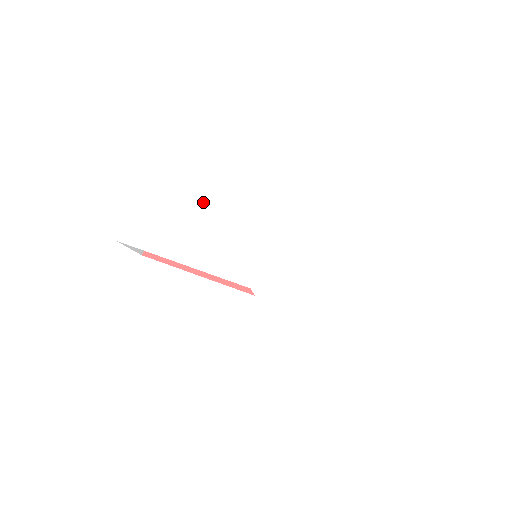
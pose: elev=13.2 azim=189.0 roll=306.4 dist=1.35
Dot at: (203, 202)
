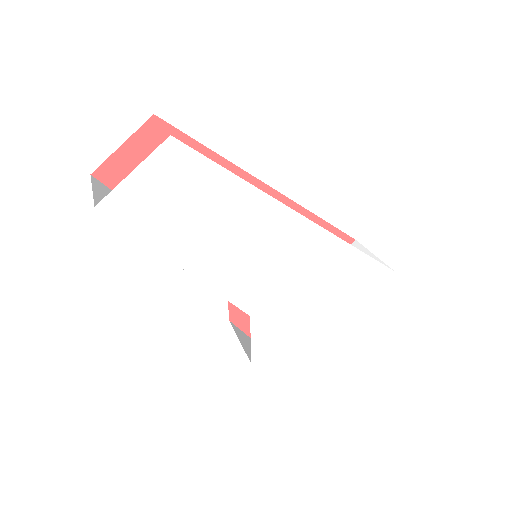
Dot at: (244, 199)
